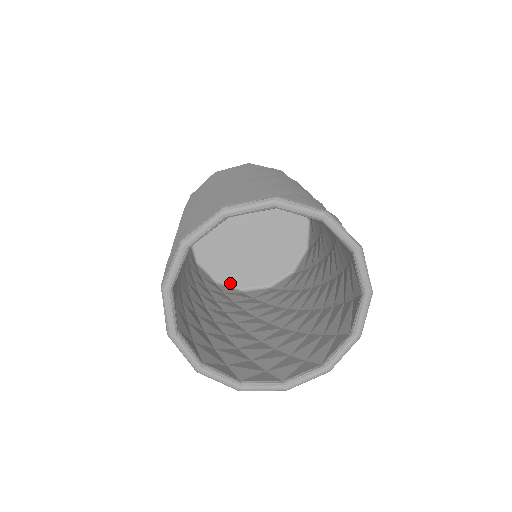
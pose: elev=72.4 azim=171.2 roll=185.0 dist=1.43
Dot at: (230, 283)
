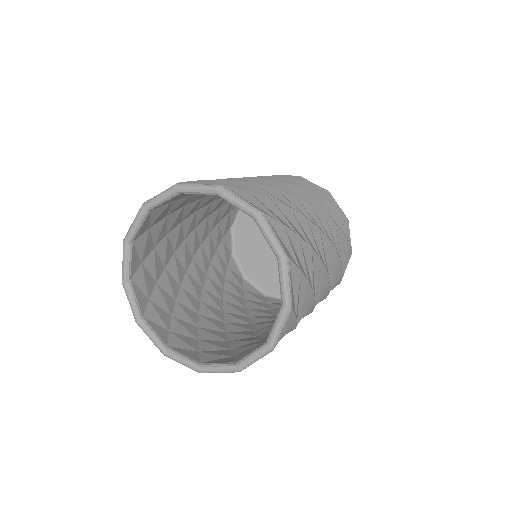
Dot at: (257, 284)
